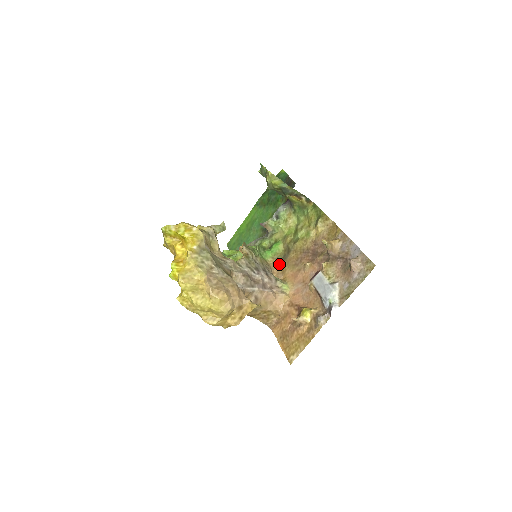
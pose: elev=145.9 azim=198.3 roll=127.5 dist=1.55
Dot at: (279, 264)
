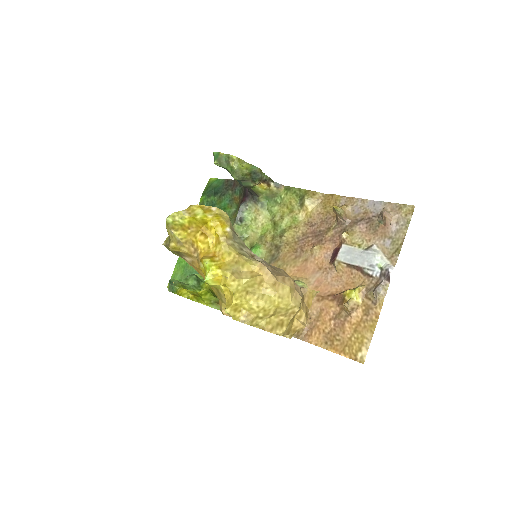
Dot at: occluded
